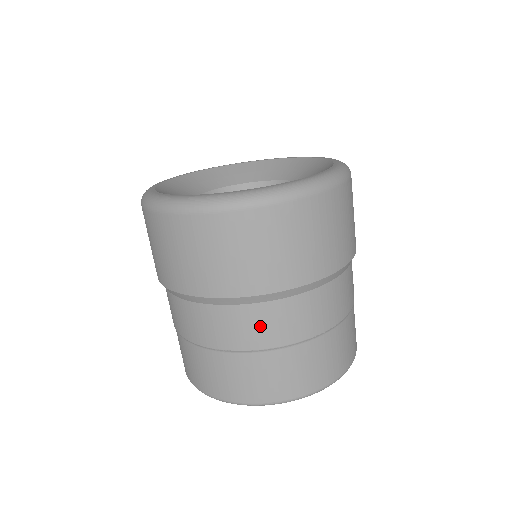
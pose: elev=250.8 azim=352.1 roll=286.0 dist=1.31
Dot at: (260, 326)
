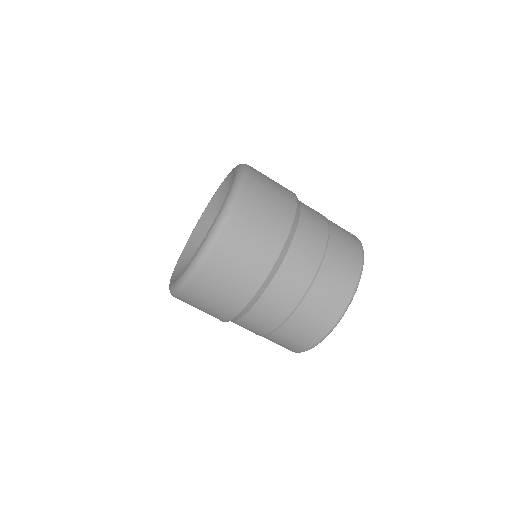
Dot at: (264, 318)
